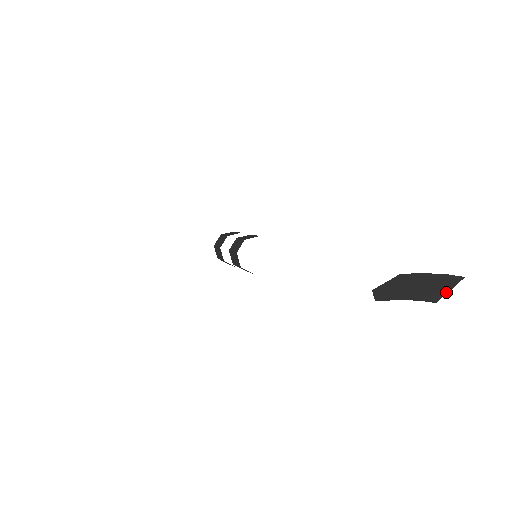
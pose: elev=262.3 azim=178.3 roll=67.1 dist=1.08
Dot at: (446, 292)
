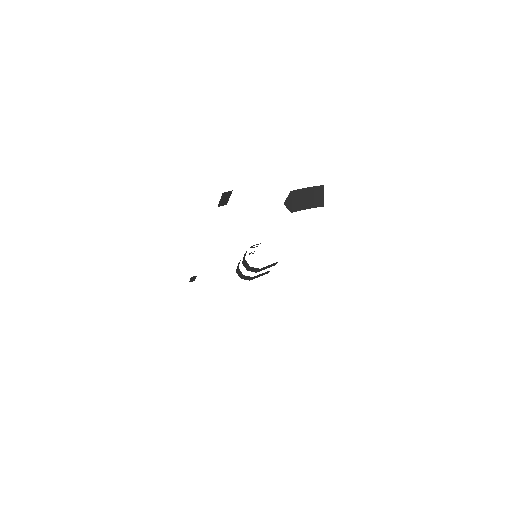
Dot at: (323, 197)
